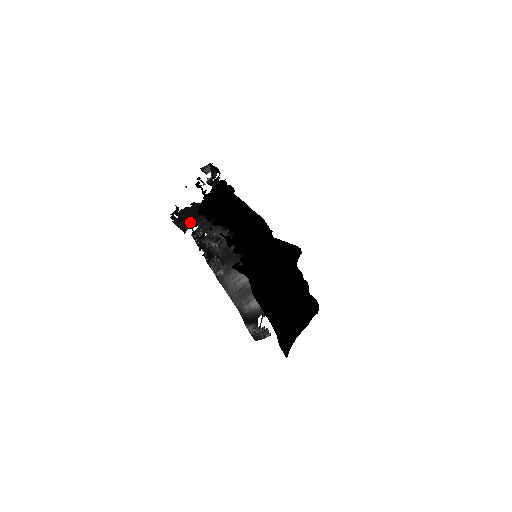
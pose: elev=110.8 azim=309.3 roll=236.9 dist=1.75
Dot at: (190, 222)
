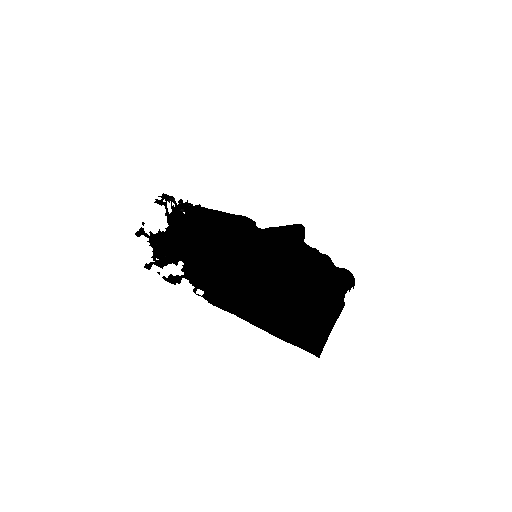
Dot at: occluded
